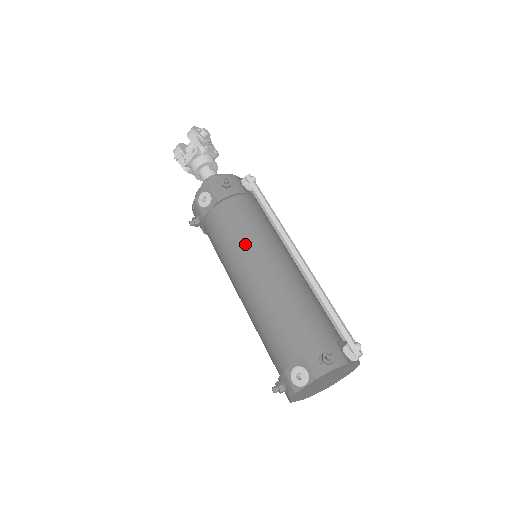
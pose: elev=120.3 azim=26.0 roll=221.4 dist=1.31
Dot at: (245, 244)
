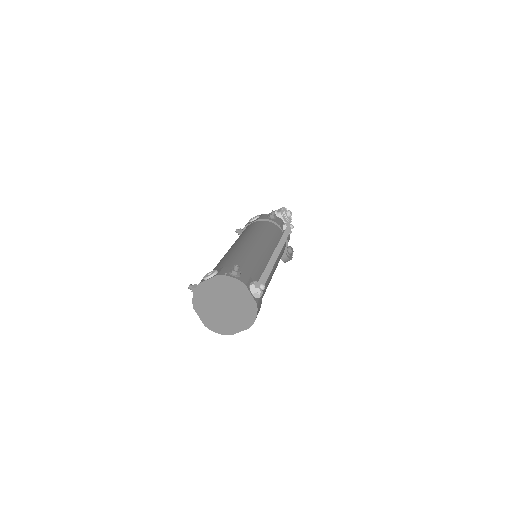
Dot at: (252, 233)
